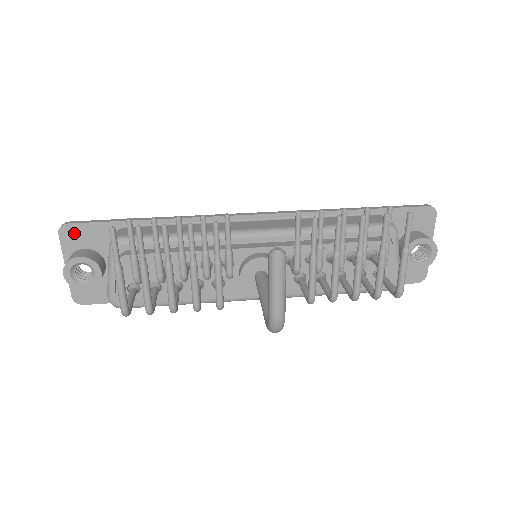
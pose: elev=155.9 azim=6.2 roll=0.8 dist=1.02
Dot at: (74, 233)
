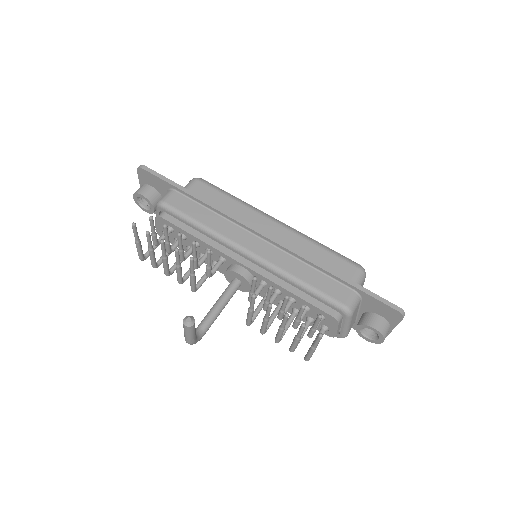
Dot at: (146, 175)
